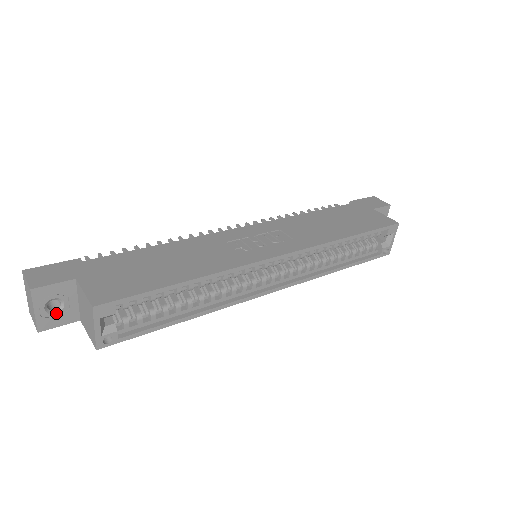
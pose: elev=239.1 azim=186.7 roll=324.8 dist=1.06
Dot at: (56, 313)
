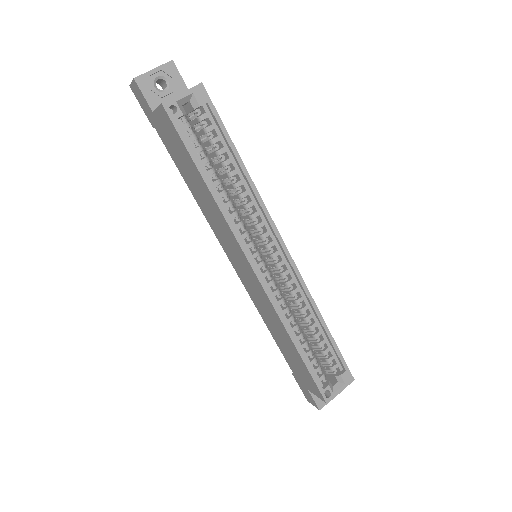
Dot at: (155, 88)
